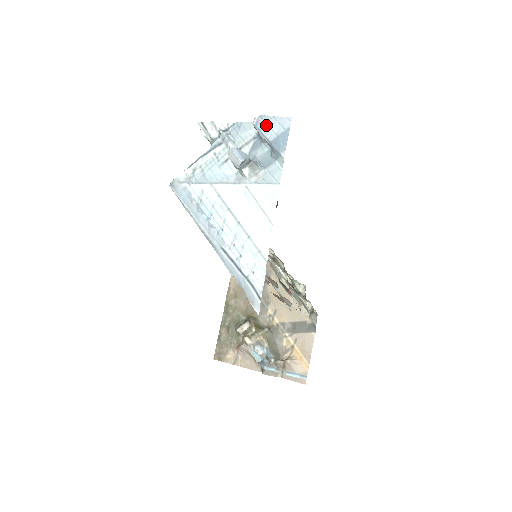
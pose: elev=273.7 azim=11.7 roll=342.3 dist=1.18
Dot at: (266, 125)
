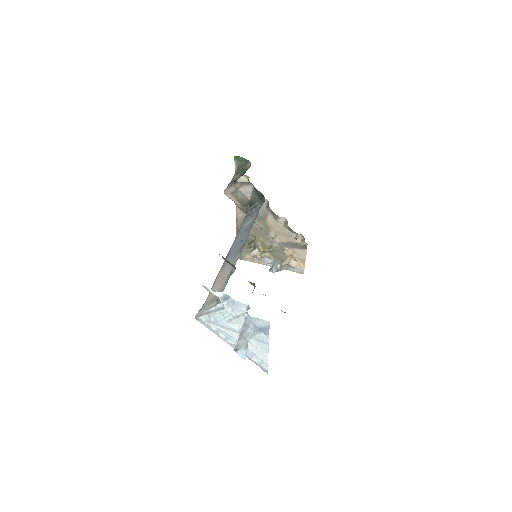
Dot at: (253, 321)
